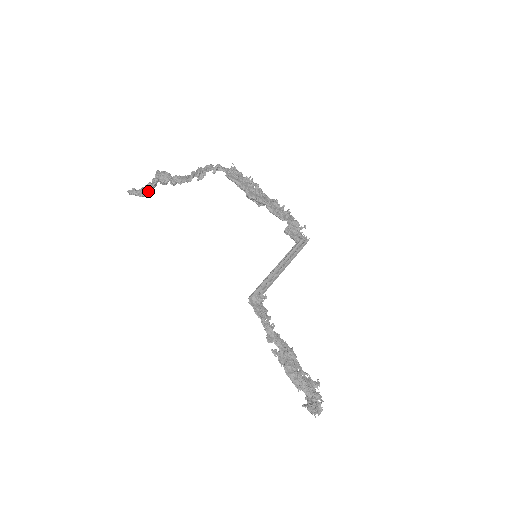
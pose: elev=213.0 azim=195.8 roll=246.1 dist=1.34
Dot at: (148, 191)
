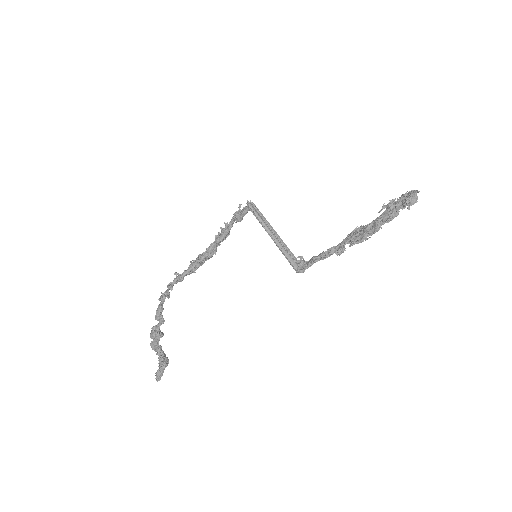
Dot at: (165, 359)
